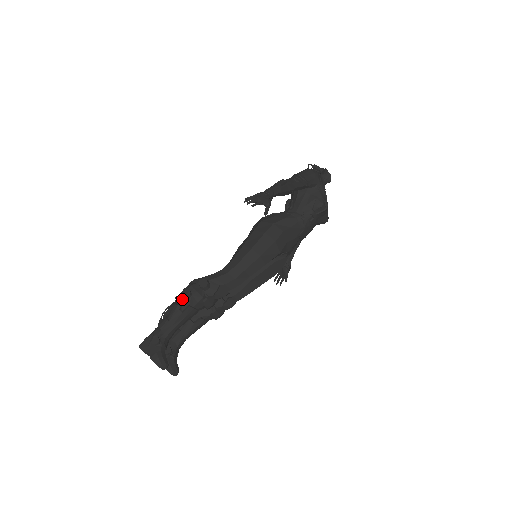
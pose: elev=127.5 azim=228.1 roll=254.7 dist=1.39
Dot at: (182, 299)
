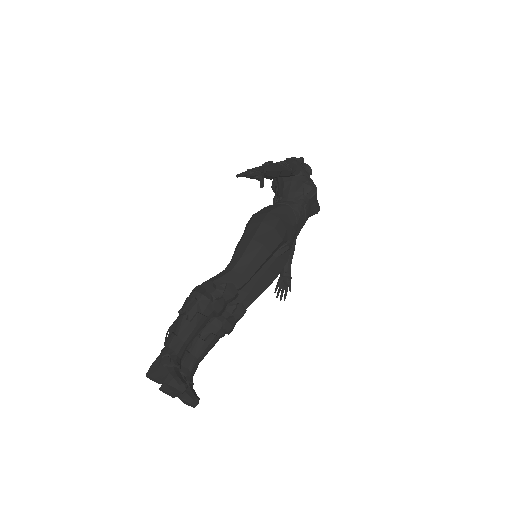
Dot at: (187, 307)
